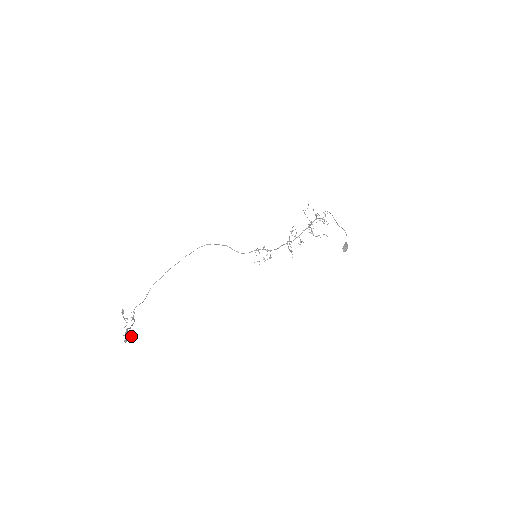
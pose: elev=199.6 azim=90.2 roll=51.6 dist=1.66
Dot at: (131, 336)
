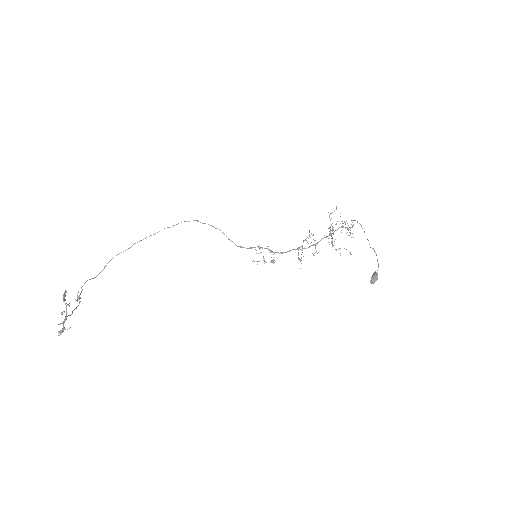
Dot at: occluded
